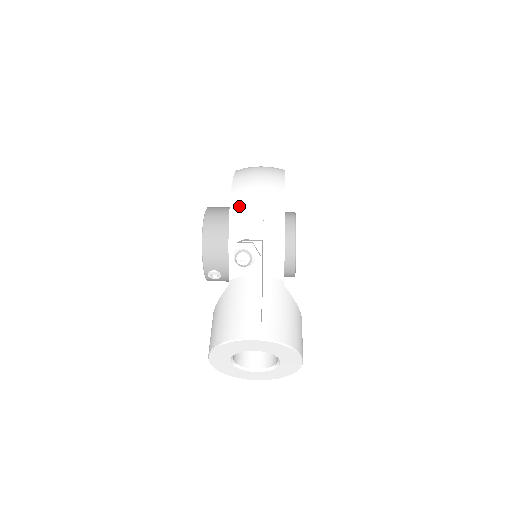
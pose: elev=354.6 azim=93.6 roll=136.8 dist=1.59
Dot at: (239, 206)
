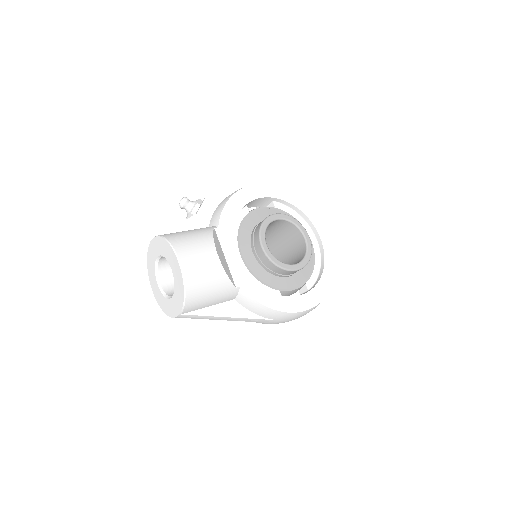
Dot at: occluded
